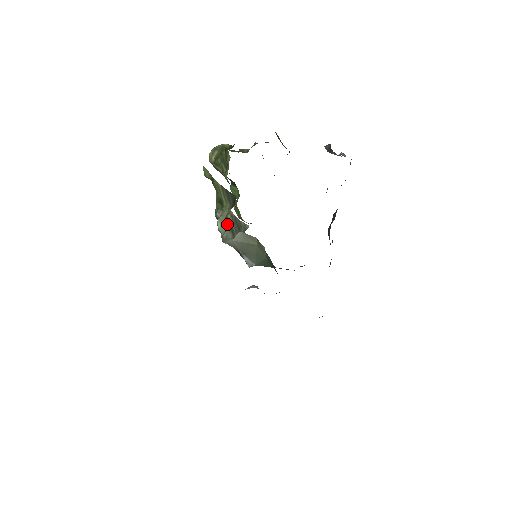
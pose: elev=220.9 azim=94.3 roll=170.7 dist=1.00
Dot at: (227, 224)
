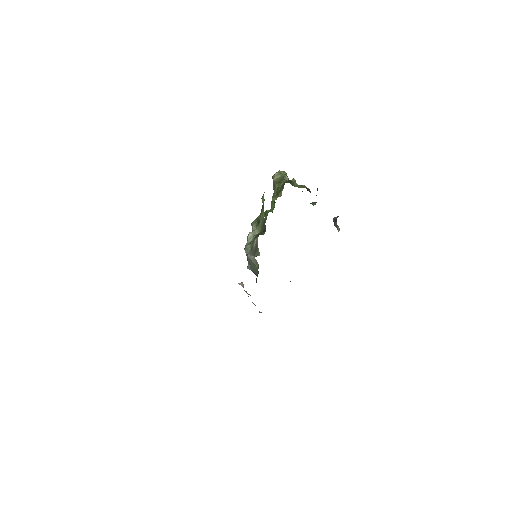
Dot at: (252, 243)
